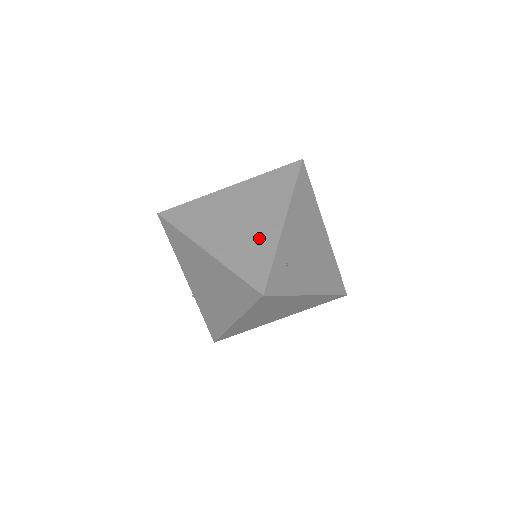
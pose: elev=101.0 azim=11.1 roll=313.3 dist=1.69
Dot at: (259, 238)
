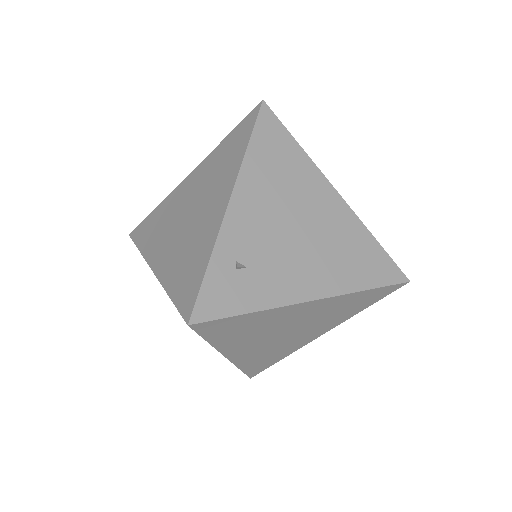
Dot at: (200, 237)
